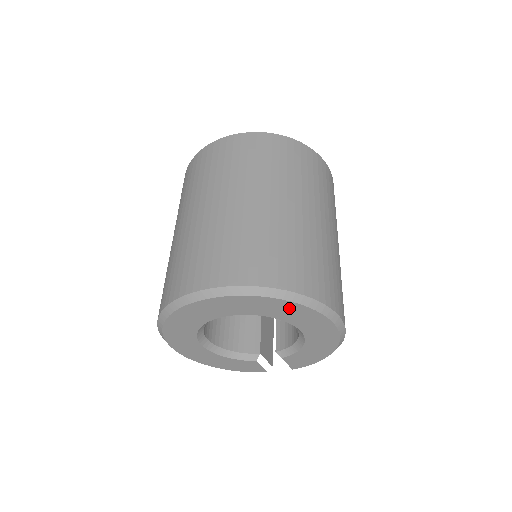
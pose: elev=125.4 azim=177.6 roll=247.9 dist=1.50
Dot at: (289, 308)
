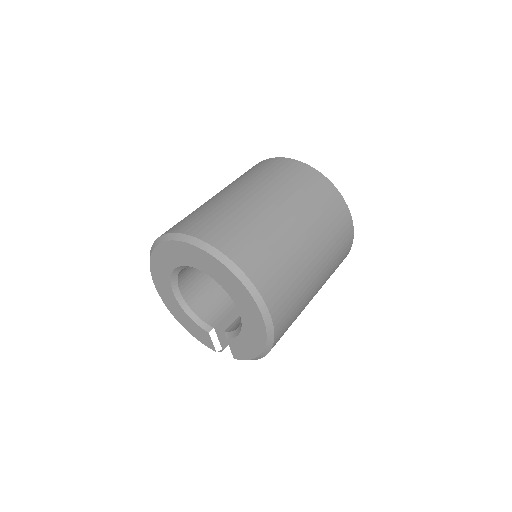
Dot at: (230, 278)
